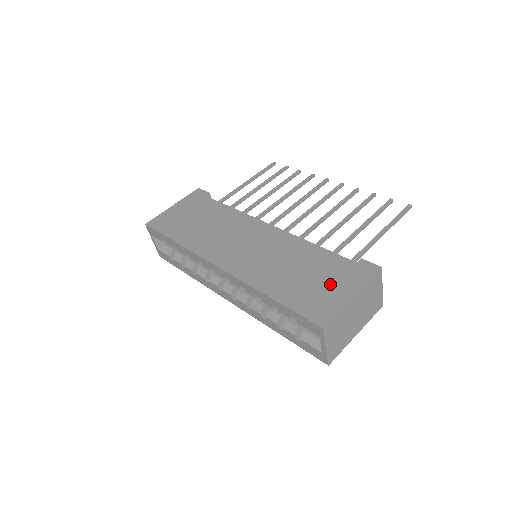
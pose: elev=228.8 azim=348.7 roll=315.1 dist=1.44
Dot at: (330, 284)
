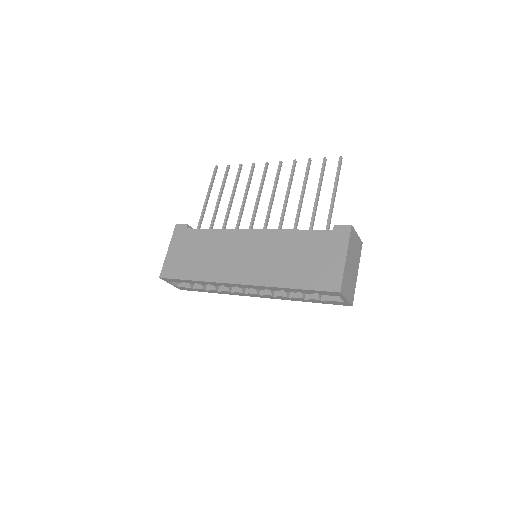
Dot at: (325, 257)
